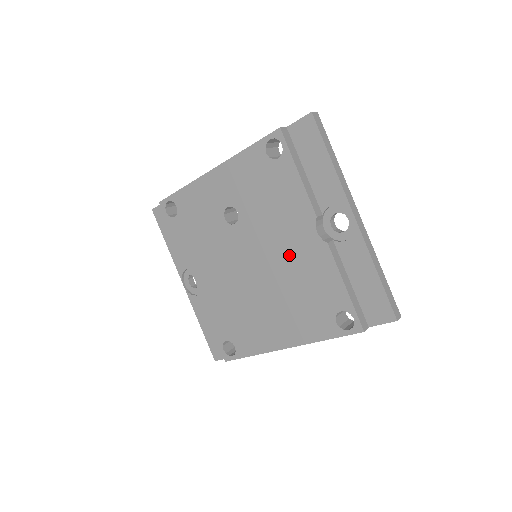
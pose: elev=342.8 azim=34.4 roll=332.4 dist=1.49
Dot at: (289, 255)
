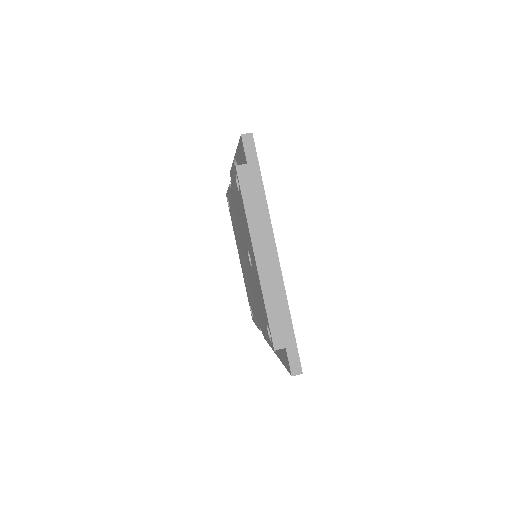
Dot at: (253, 297)
